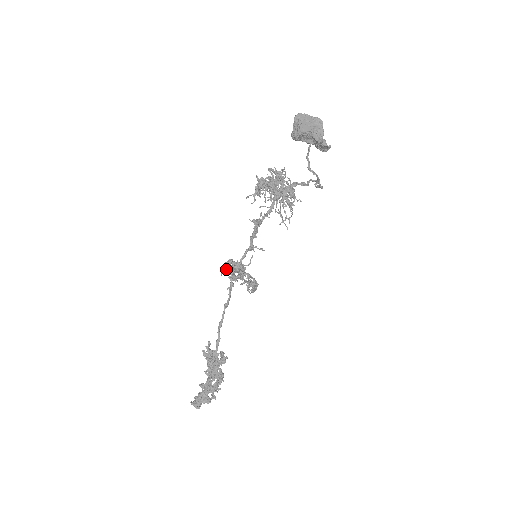
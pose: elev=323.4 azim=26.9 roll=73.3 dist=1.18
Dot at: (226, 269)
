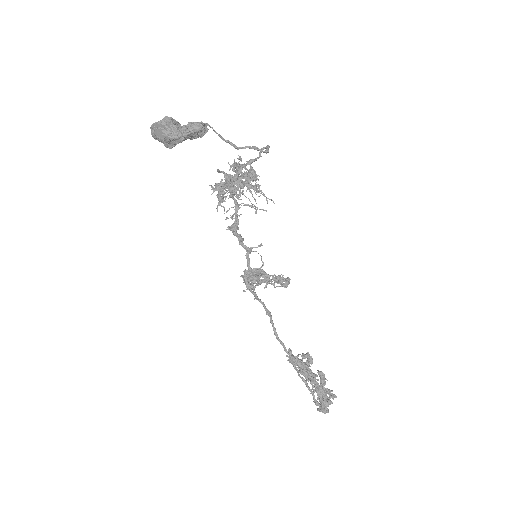
Dot at: occluded
